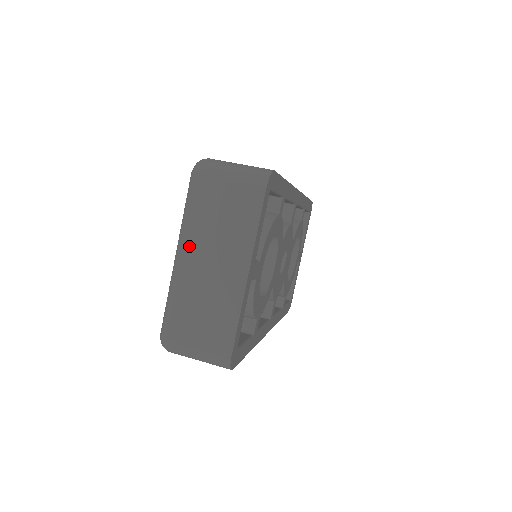
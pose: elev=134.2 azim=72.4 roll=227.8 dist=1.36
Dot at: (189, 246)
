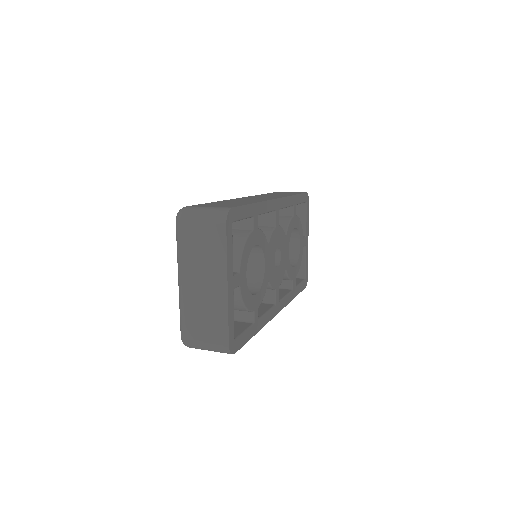
Dot at: (184, 273)
